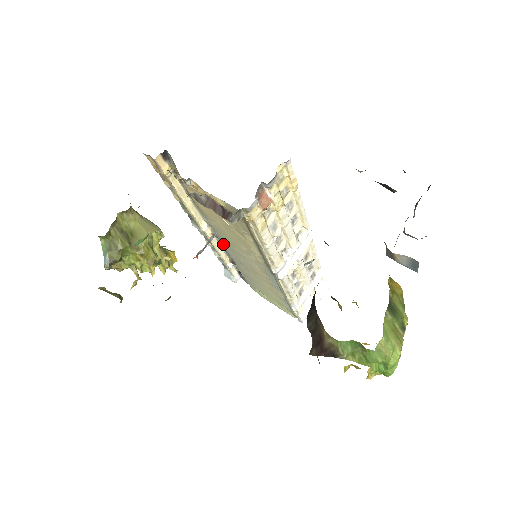
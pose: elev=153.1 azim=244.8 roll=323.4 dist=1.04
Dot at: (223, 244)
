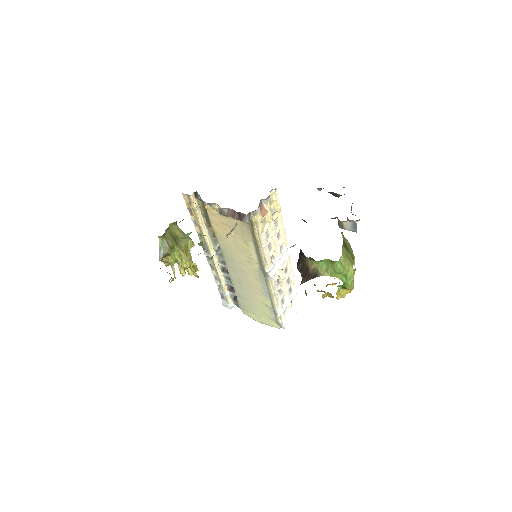
Dot at: (227, 266)
